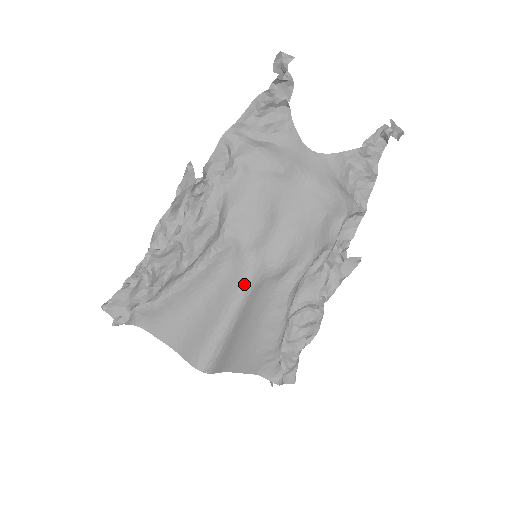
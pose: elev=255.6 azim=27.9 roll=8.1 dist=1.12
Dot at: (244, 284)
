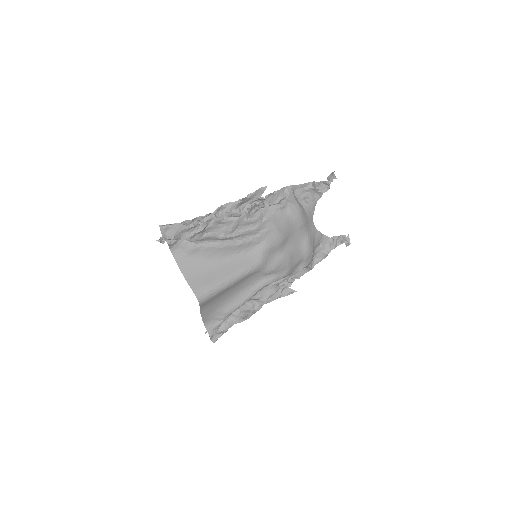
Dot at: (252, 266)
